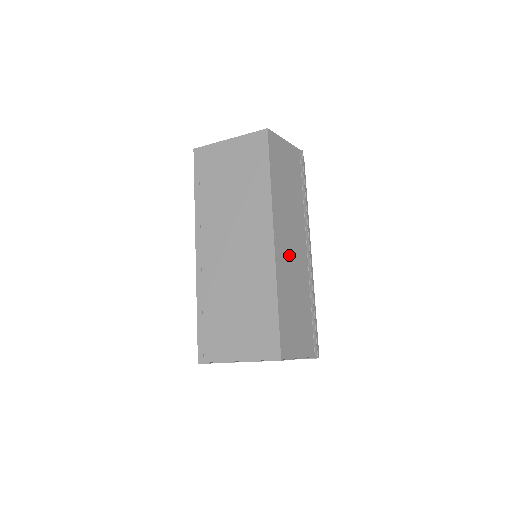
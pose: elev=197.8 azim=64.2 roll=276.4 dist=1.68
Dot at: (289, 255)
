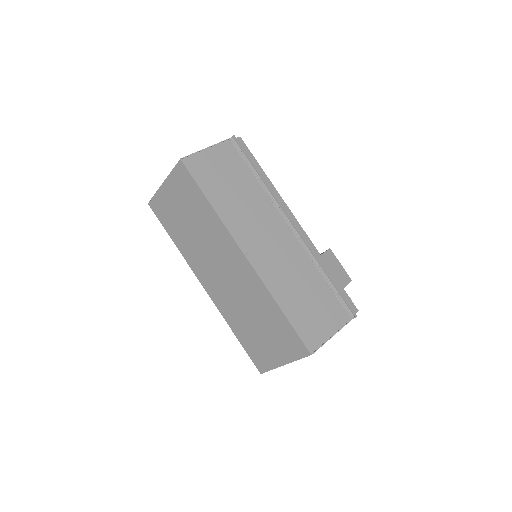
Dot at: (271, 254)
